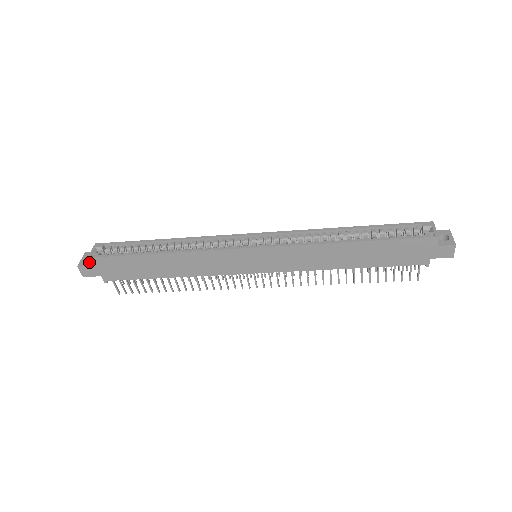
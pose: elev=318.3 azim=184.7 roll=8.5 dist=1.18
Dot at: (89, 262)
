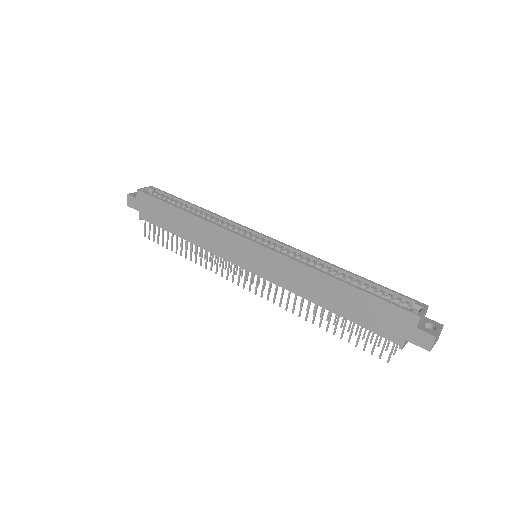
Dot at: occluded
